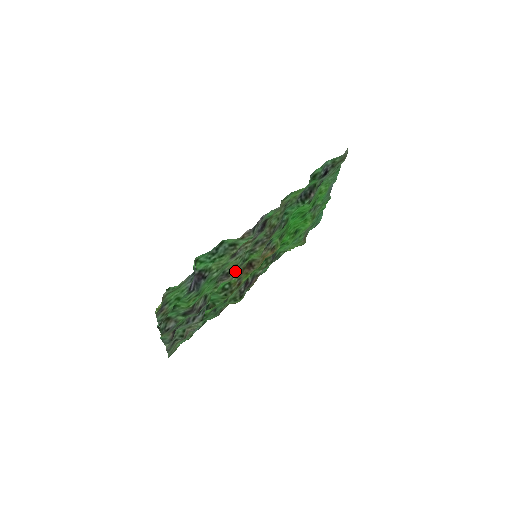
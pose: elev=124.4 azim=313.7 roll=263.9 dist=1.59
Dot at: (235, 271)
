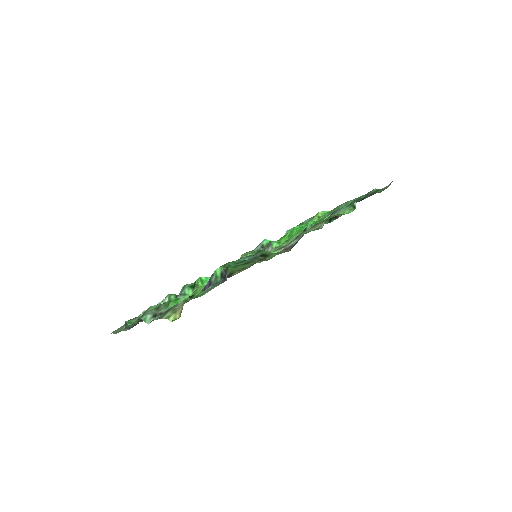
Dot at: occluded
